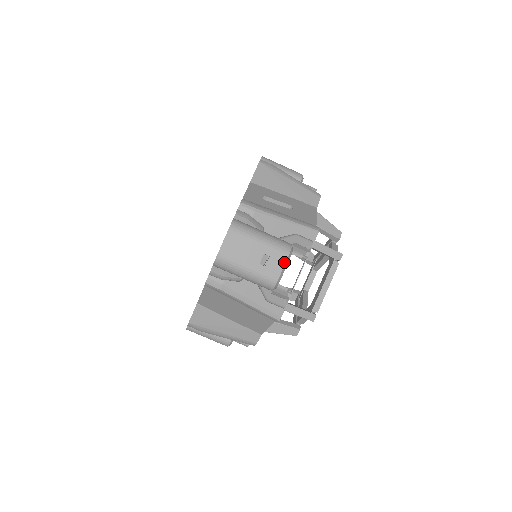
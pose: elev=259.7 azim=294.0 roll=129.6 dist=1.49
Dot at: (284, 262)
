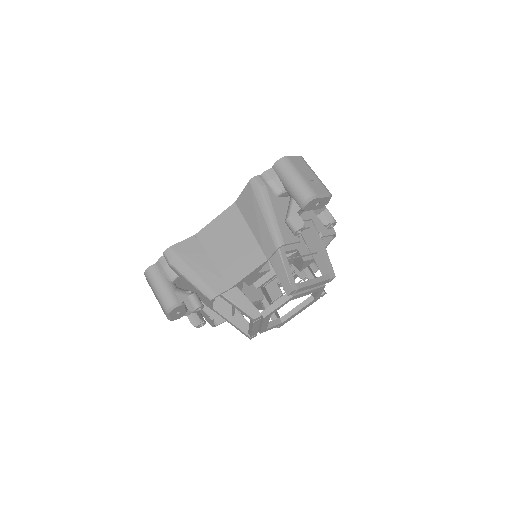
Dot at: (325, 192)
